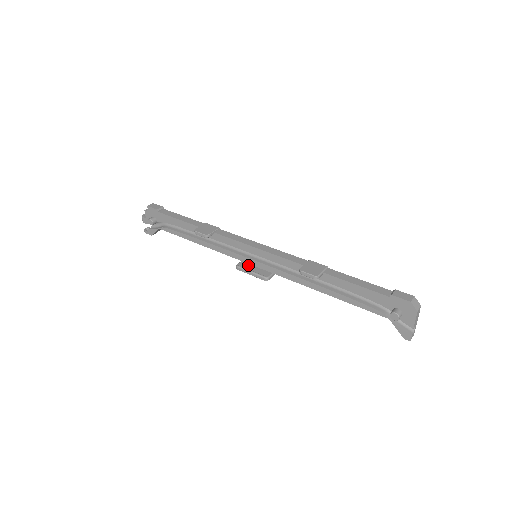
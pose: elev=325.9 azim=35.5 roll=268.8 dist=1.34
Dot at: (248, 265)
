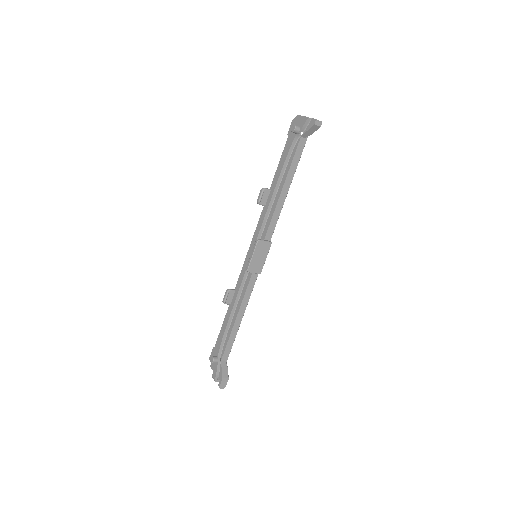
Dot at: (254, 263)
